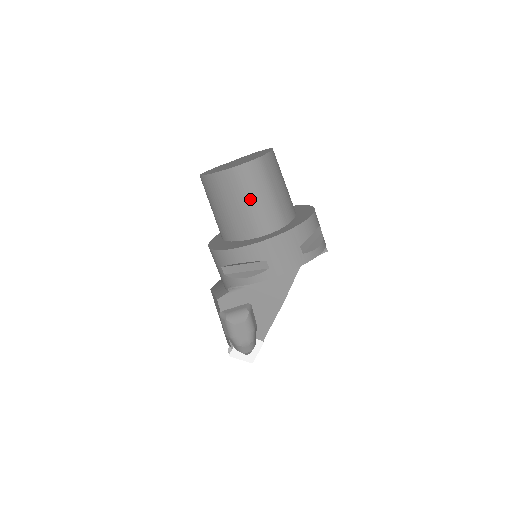
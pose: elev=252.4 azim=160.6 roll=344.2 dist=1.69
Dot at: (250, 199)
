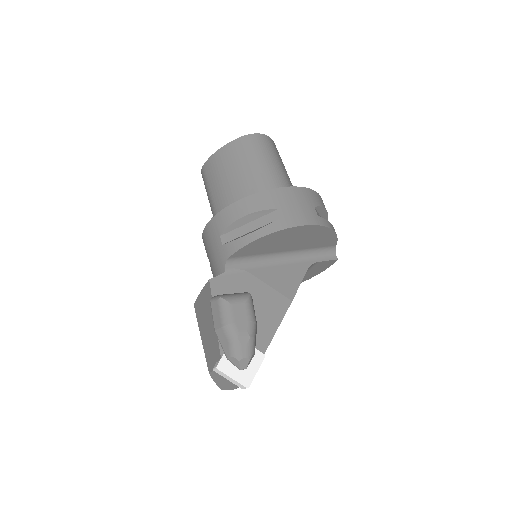
Dot at: (259, 163)
